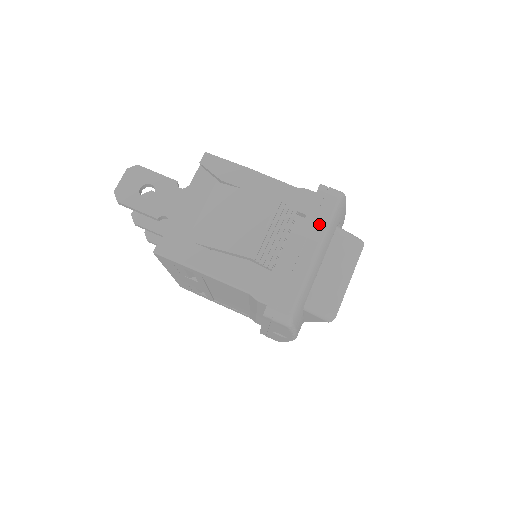
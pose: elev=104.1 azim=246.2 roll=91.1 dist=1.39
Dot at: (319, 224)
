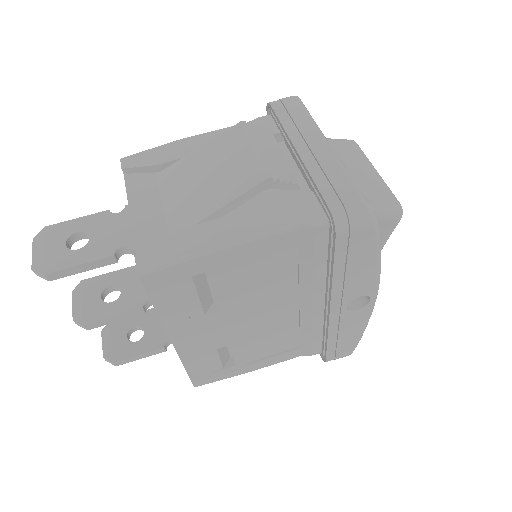
Dot at: (302, 122)
